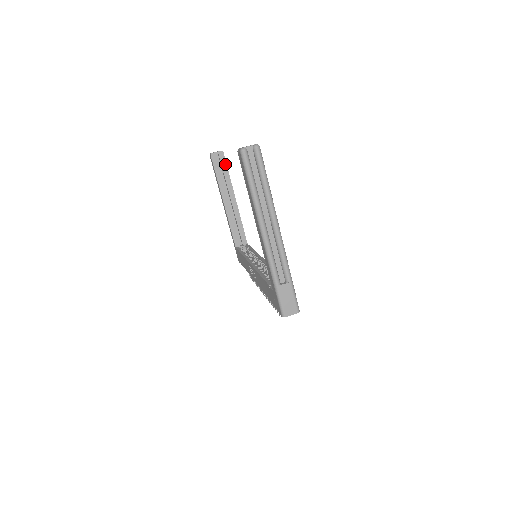
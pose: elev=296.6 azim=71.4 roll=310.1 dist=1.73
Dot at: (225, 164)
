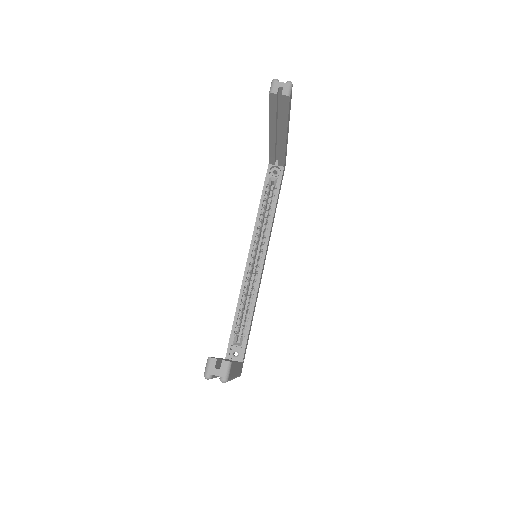
Dot at: (287, 108)
